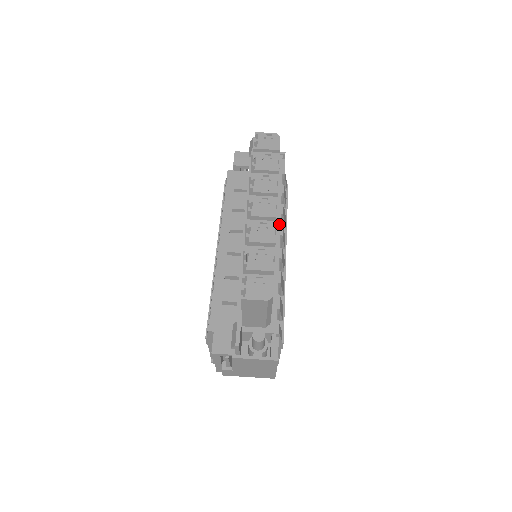
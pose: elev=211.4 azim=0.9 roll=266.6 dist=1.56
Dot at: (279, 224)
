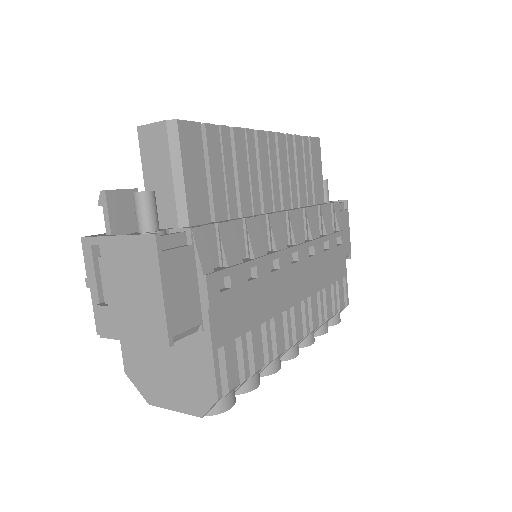
Dot at: (292, 209)
